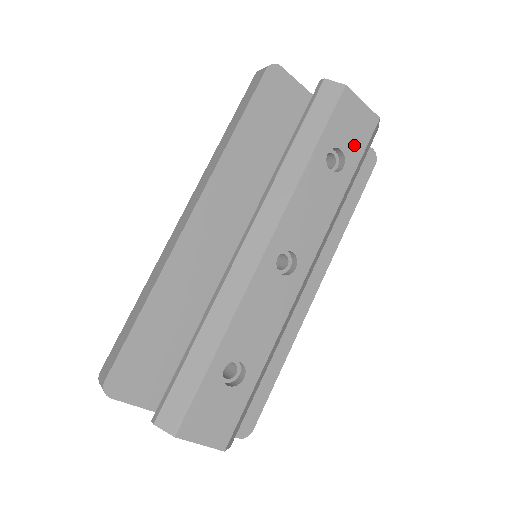
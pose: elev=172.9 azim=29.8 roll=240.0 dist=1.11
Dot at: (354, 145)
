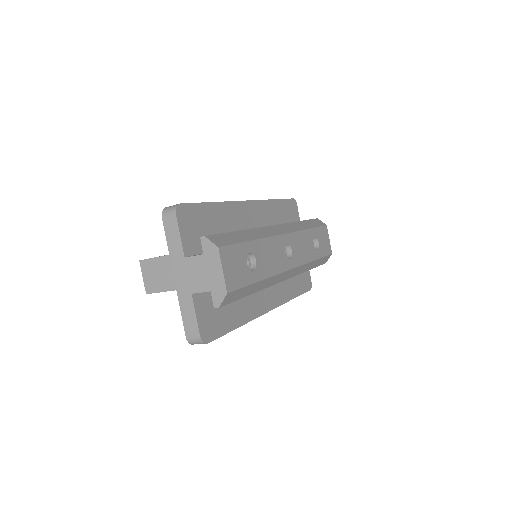
Dot at: (322, 249)
